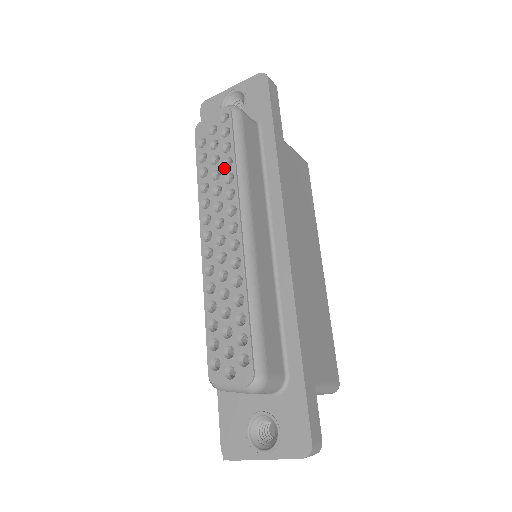
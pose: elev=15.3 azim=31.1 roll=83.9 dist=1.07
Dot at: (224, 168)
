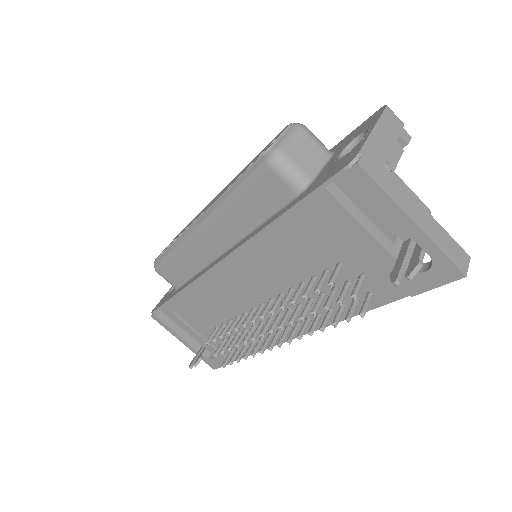
Dot at: (186, 227)
